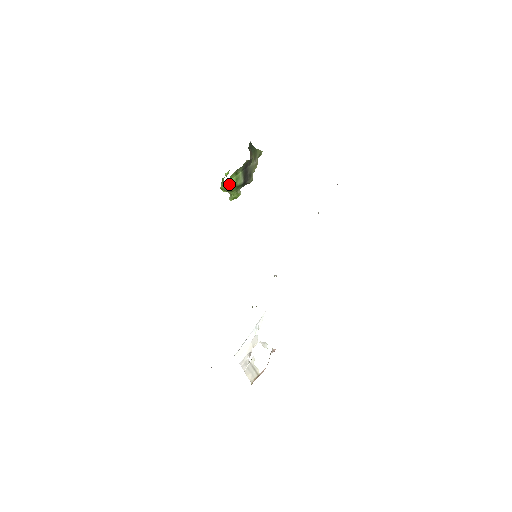
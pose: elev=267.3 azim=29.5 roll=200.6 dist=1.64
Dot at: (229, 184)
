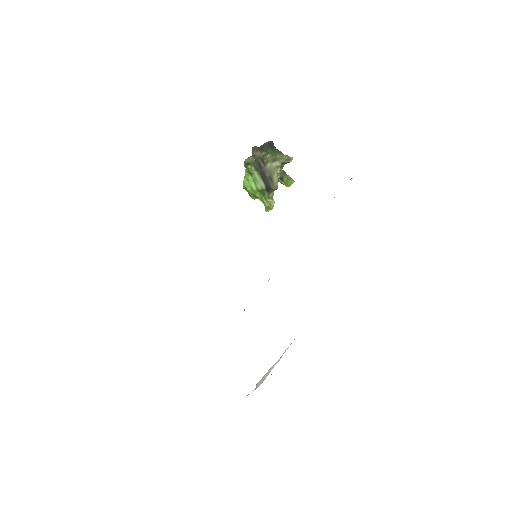
Dot at: (248, 186)
